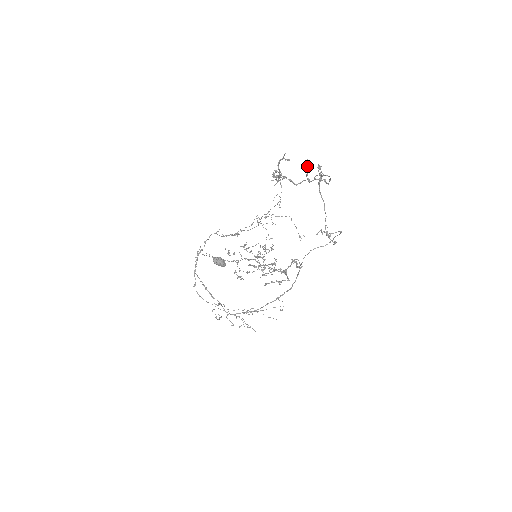
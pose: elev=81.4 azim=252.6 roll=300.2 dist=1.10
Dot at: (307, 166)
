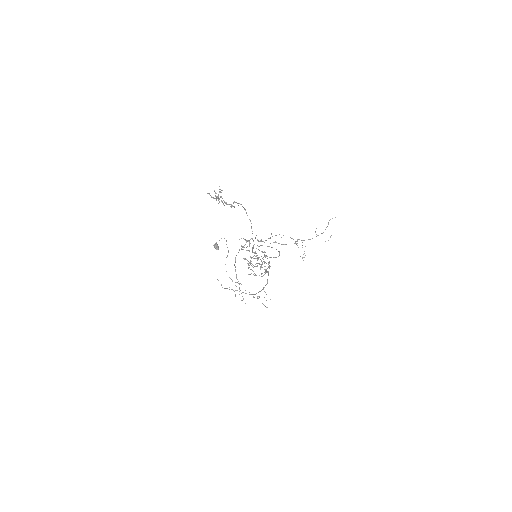
Dot at: occluded
